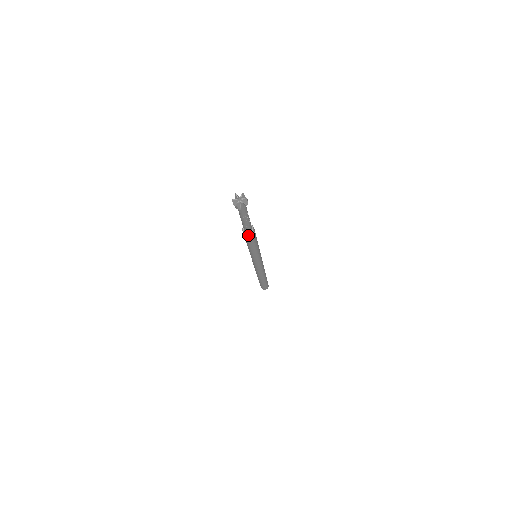
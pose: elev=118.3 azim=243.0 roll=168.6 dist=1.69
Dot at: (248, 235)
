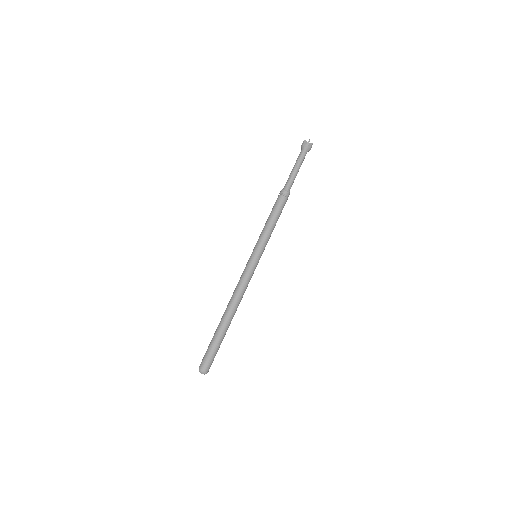
Dot at: (283, 191)
